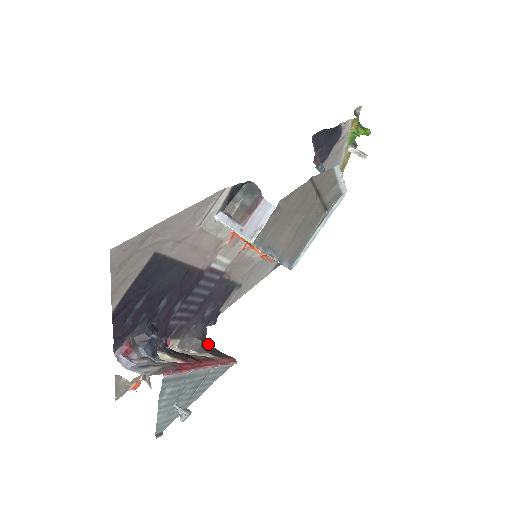
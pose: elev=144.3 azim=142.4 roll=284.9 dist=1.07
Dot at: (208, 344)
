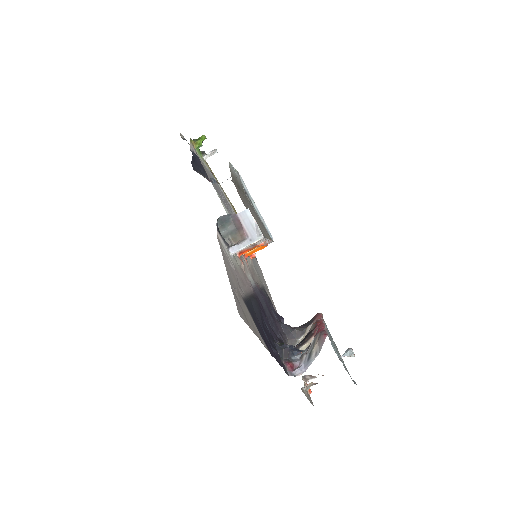
Dot at: occluded
